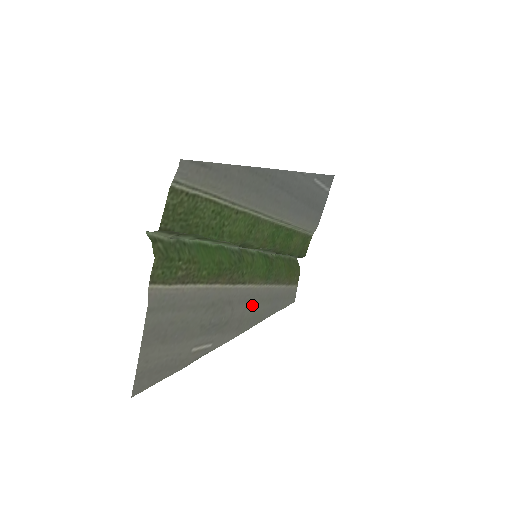
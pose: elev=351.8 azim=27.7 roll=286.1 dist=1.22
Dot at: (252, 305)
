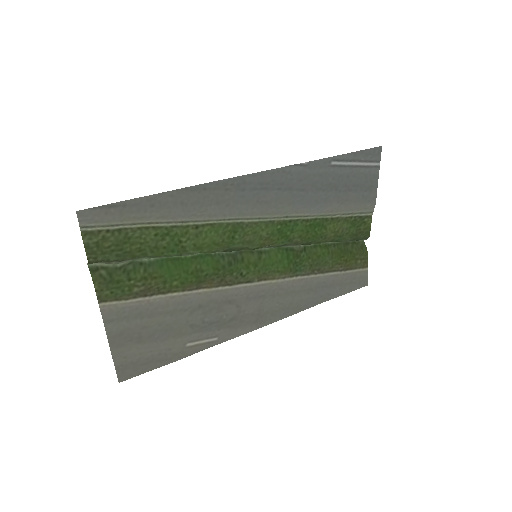
Dot at: (274, 299)
